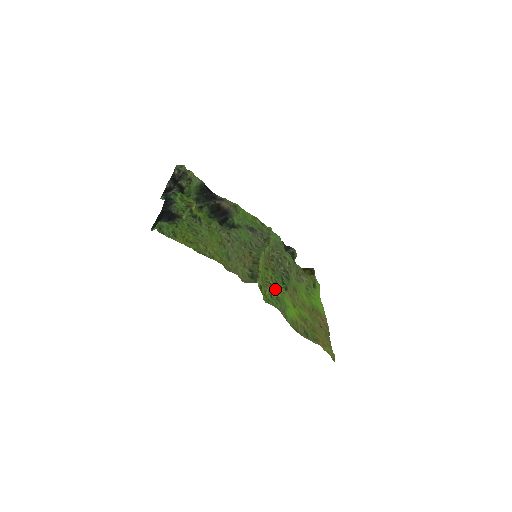
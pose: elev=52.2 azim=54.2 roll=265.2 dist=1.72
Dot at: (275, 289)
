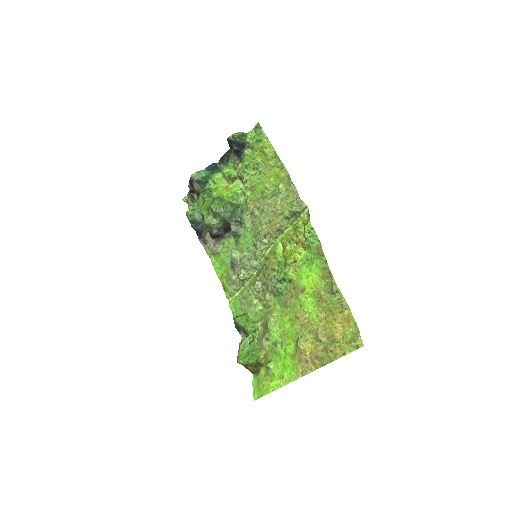
Dot at: (293, 258)
